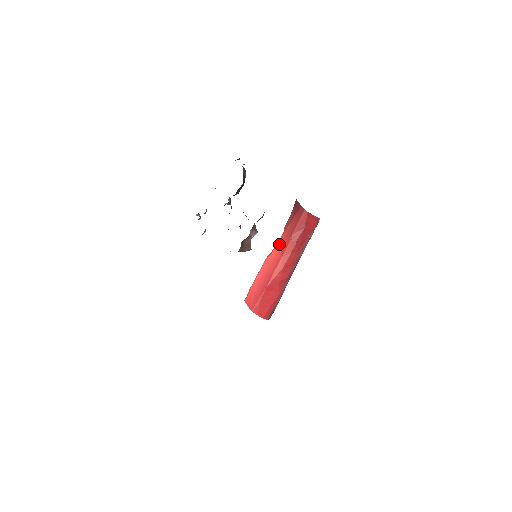
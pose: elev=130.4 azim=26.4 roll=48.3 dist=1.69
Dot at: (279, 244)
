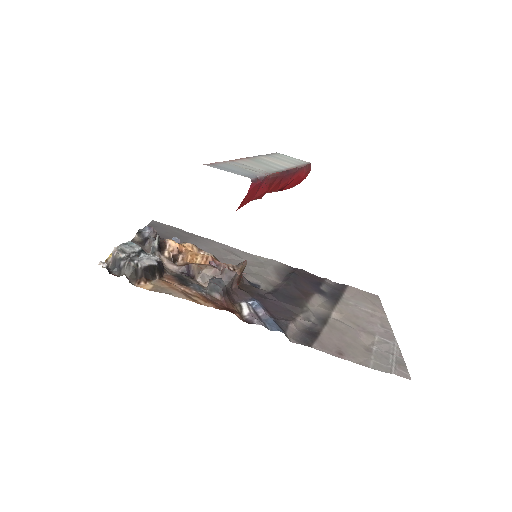
Dot at: occluded
